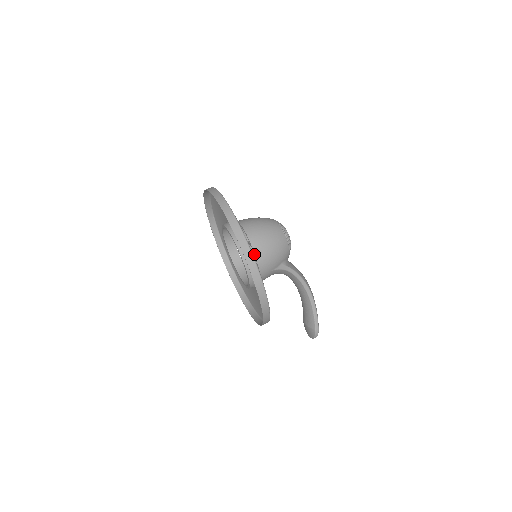
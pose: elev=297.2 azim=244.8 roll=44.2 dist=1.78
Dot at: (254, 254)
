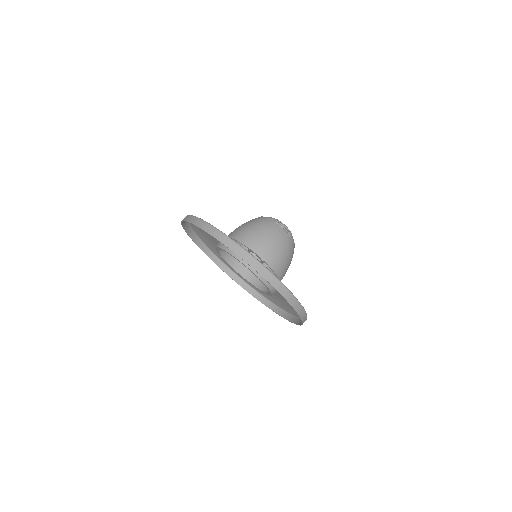
Dot at: occluded
